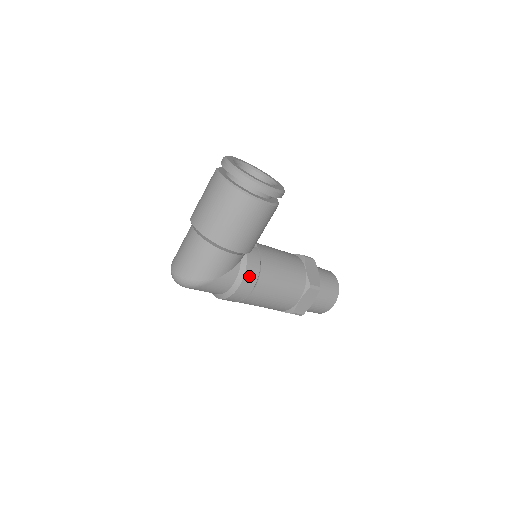
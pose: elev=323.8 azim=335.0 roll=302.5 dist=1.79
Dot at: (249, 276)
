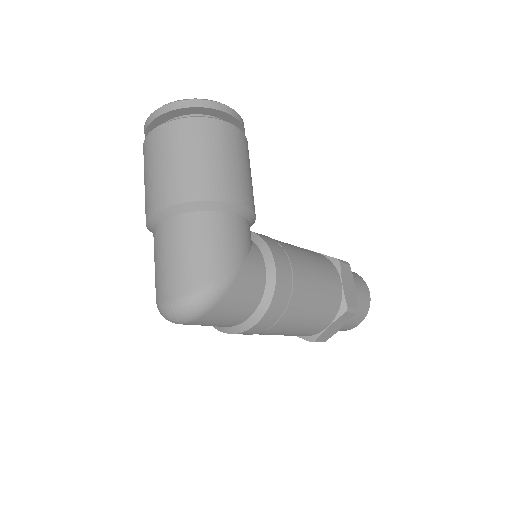
Dot at: (276, 252)
